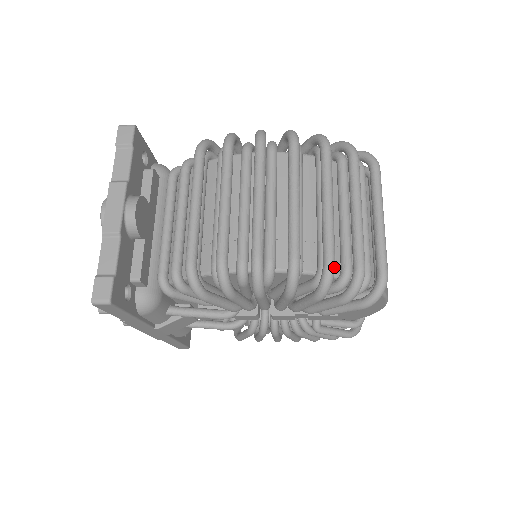
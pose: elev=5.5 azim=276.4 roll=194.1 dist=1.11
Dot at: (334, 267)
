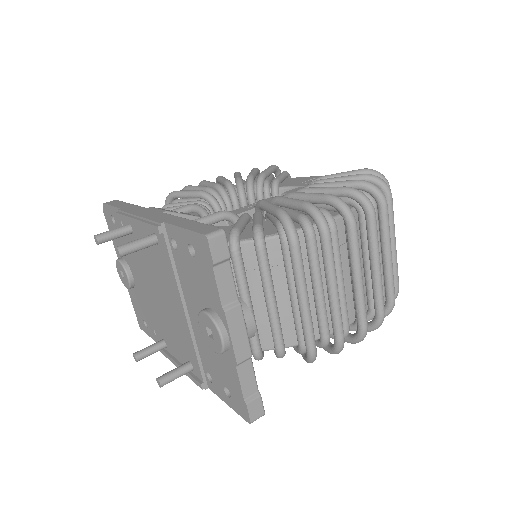
Dot at: occluded
